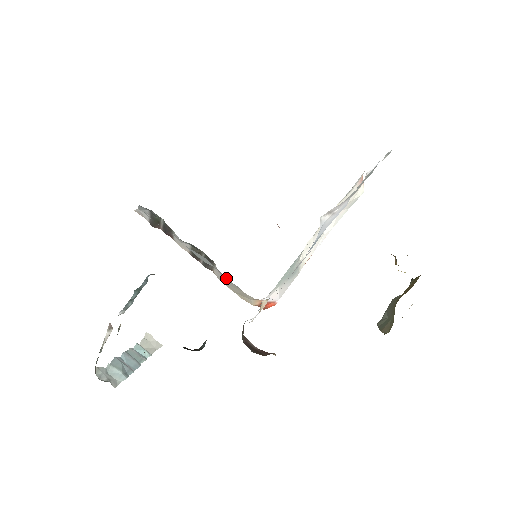
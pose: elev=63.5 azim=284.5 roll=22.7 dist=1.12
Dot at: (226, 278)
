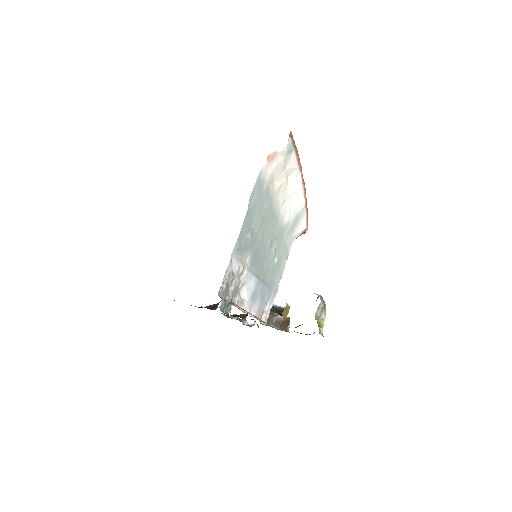
Dot at: occluded
